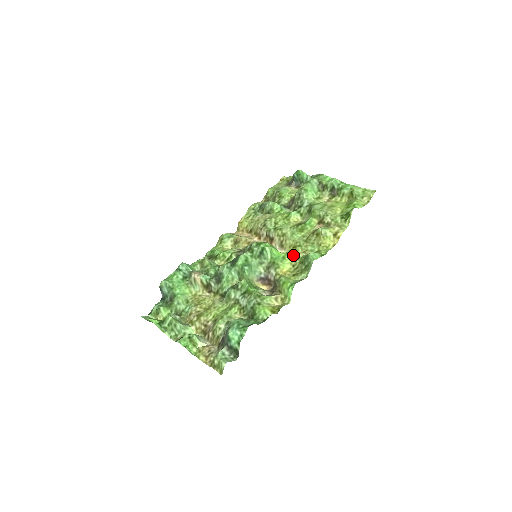
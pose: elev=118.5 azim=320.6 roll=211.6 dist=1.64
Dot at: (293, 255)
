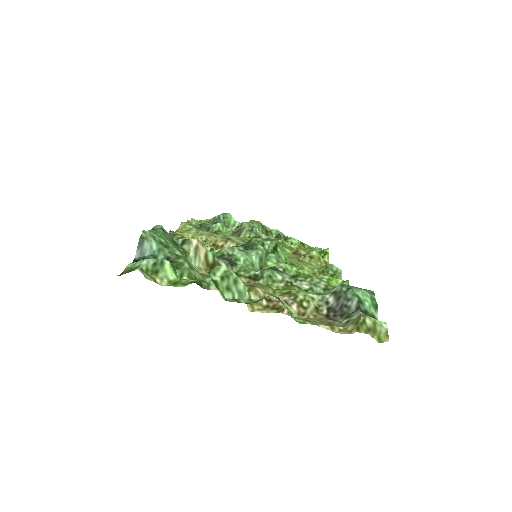
Dot at: (303, 265)
